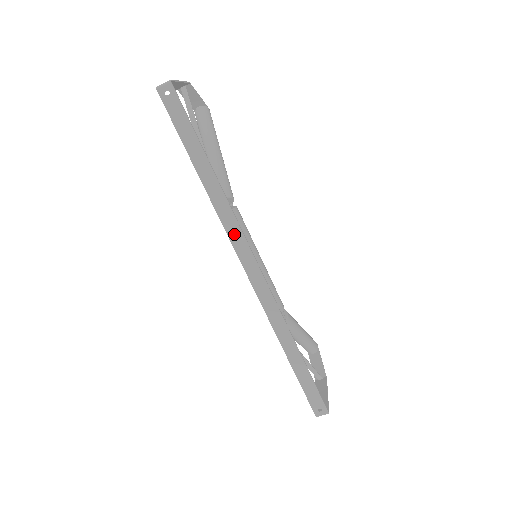
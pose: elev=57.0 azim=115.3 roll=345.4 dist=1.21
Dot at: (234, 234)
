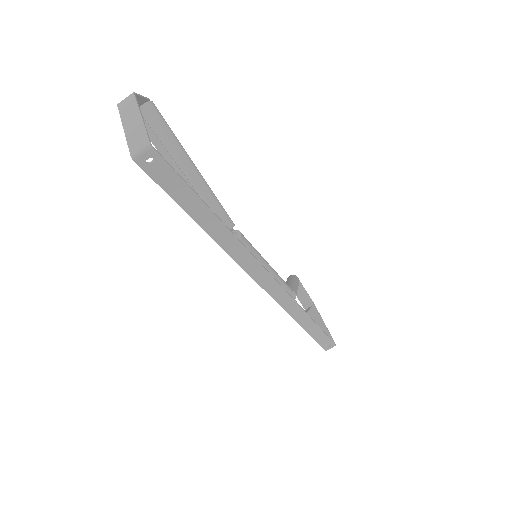
Dot at: (249, 265)
